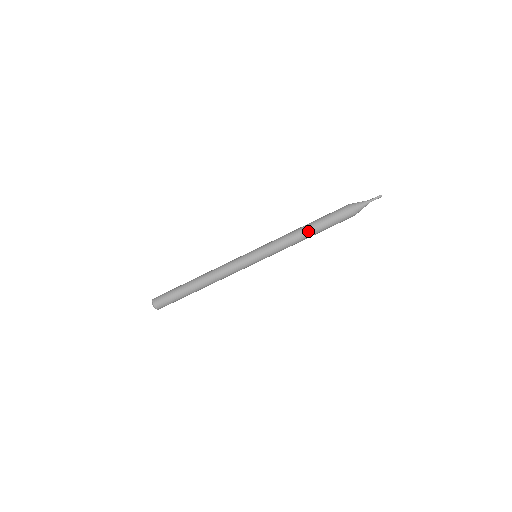
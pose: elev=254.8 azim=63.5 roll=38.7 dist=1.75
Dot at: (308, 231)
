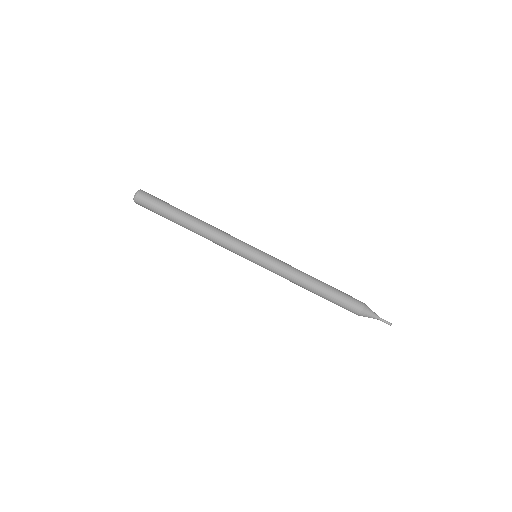
Dot at: (316, 283)
